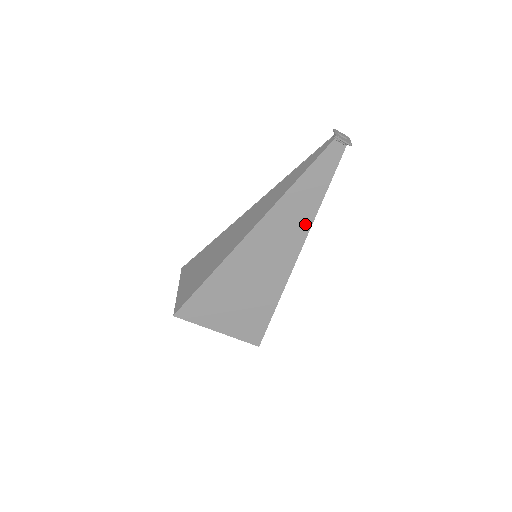
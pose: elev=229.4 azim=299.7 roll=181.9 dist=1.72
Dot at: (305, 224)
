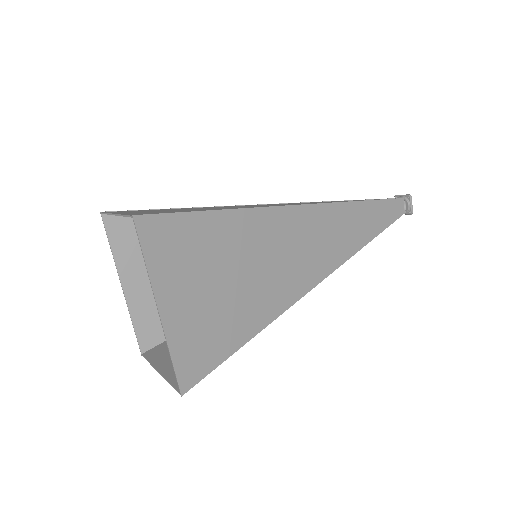
Dot at: (346, 251)
